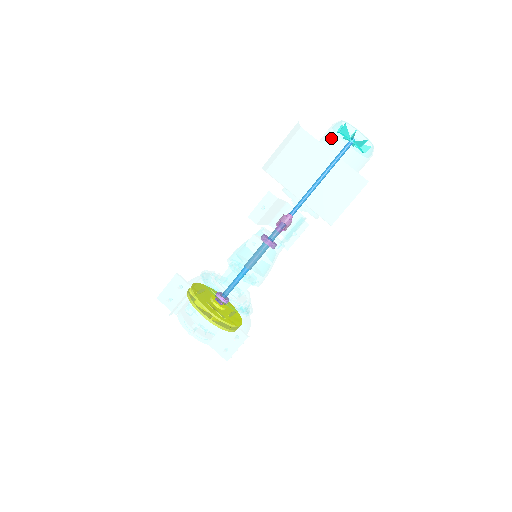
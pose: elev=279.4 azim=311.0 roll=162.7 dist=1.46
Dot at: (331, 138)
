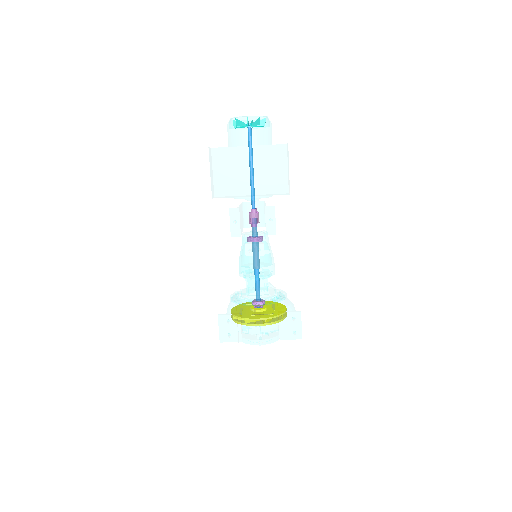
Dot at: (236, 137)
